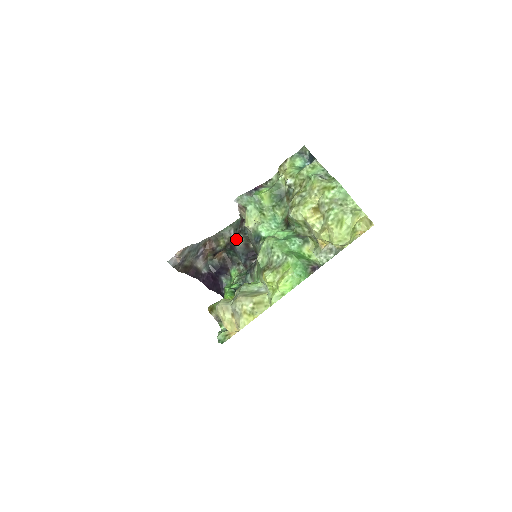
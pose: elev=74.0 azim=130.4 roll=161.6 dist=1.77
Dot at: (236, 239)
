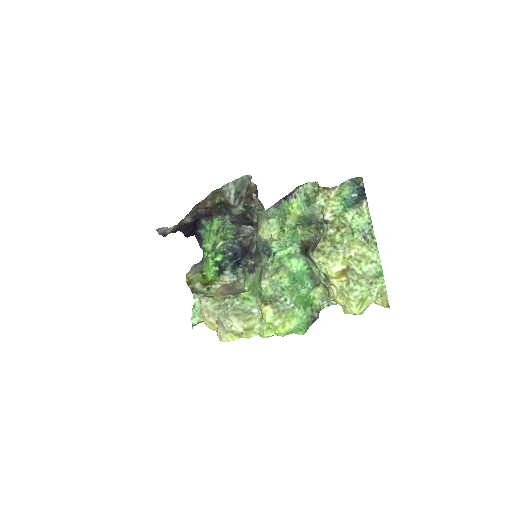
Dot at: (235, 207)
